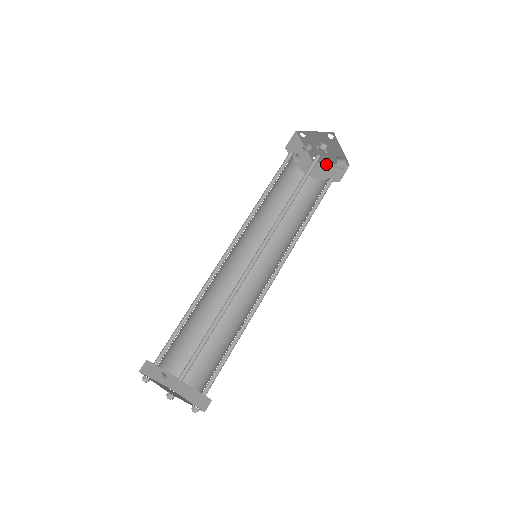
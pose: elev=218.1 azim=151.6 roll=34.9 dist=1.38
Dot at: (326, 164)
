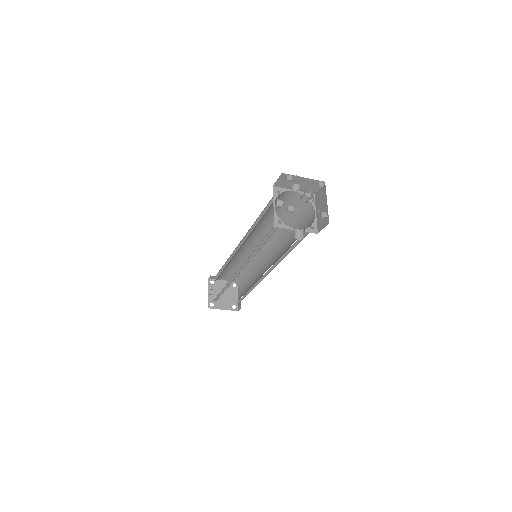
Dot at: (325, 198)
